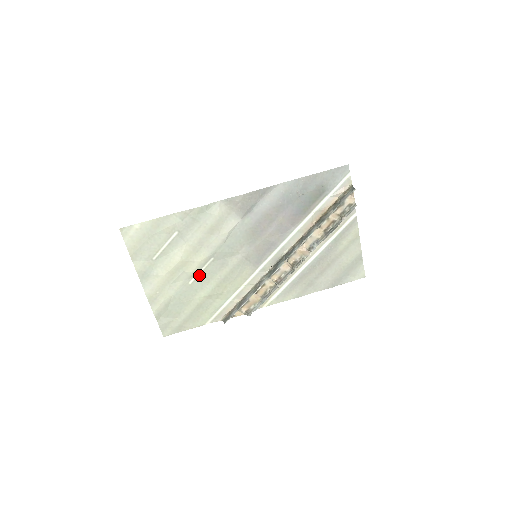
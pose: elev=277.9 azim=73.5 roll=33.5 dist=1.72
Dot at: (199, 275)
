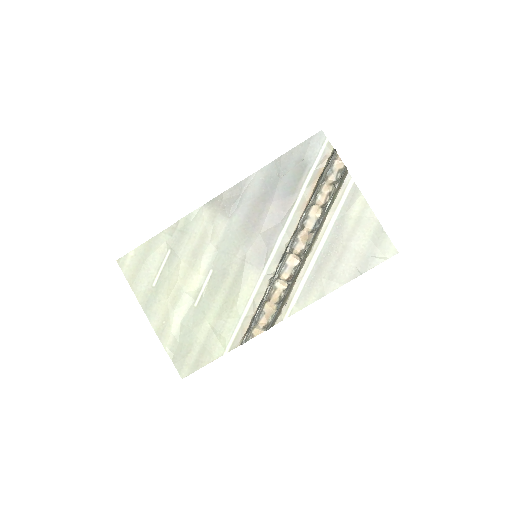
Dot at: (203, 293)
